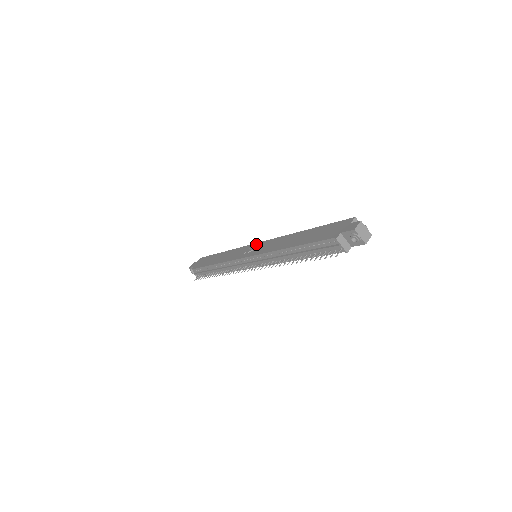
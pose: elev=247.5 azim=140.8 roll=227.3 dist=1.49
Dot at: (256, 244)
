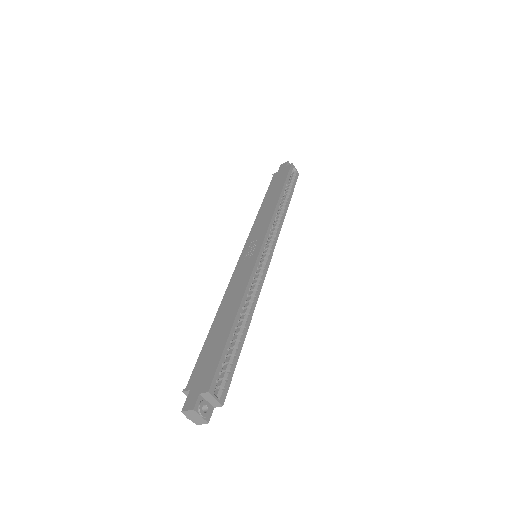
Dot at: (259, 246)
